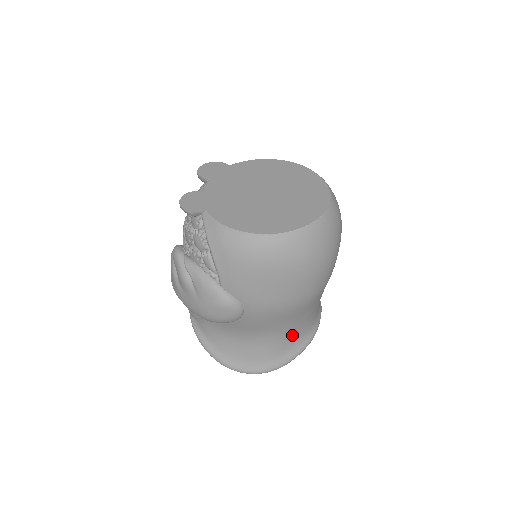
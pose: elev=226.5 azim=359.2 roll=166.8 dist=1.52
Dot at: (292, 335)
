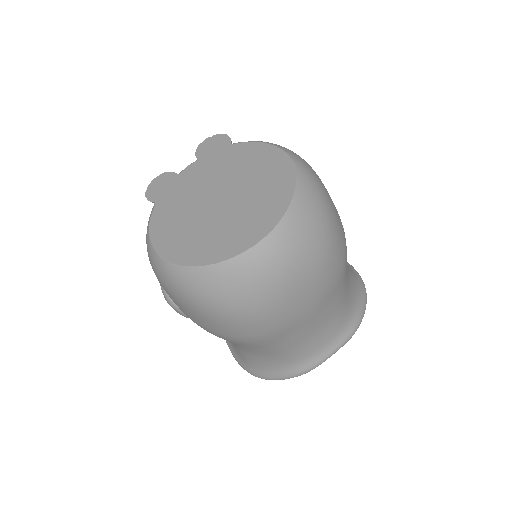
Dot at: (267, 358)
